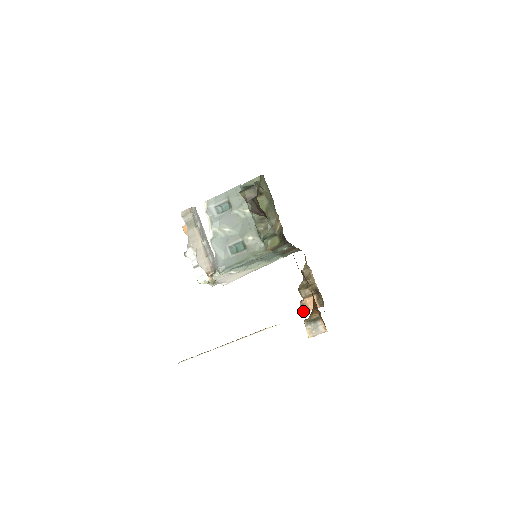
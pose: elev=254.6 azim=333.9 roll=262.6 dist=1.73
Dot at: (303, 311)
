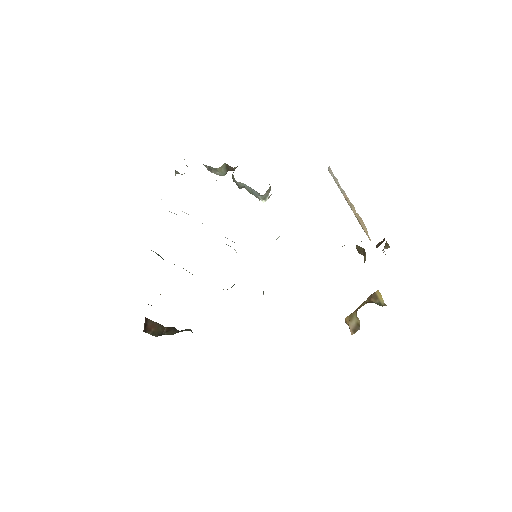
Dot at: (385, 254)
